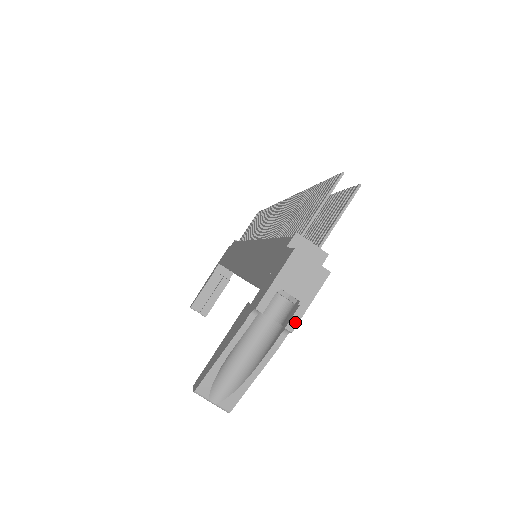
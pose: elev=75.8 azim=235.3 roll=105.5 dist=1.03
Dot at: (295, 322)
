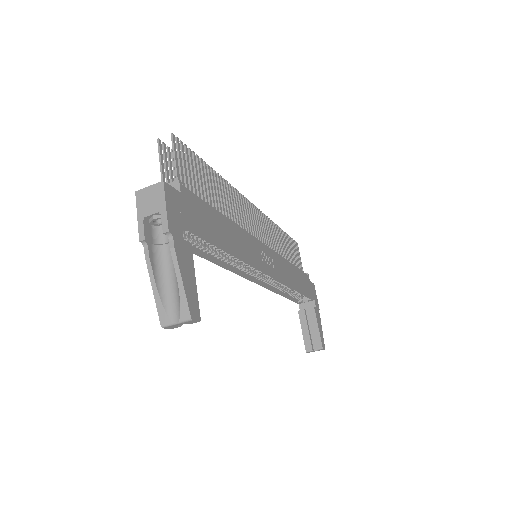
Dot at: (166, 225)
